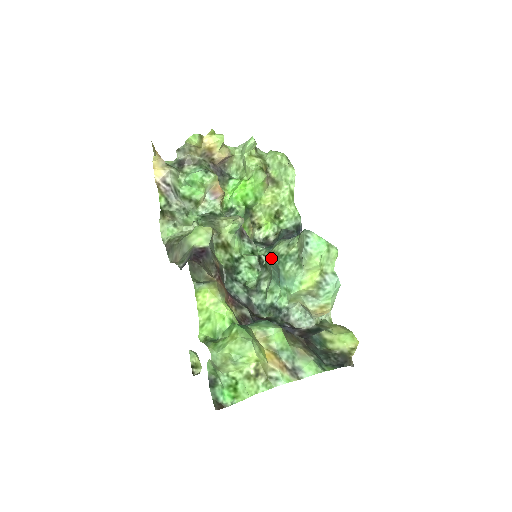
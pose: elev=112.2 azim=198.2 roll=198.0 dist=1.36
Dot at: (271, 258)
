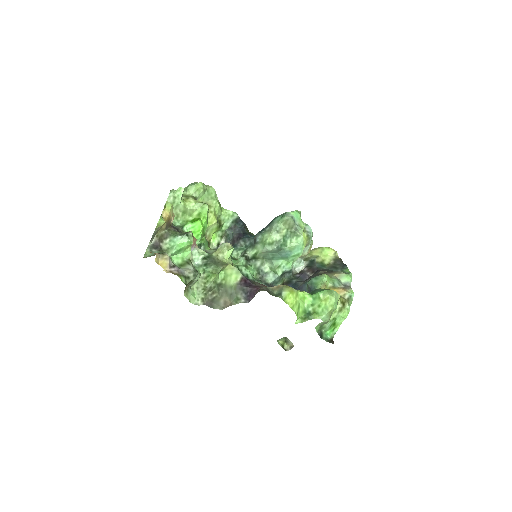
Dot at: (271, 248)
